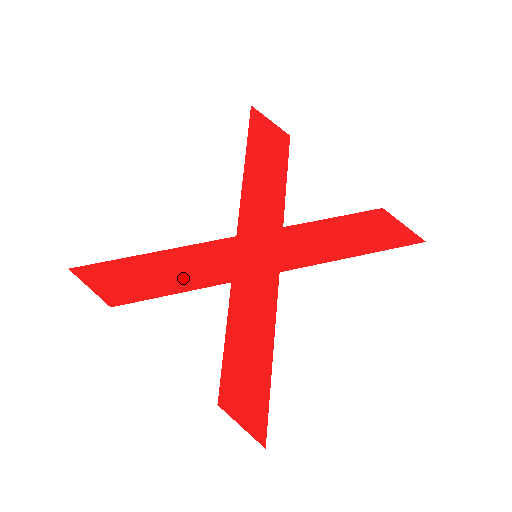
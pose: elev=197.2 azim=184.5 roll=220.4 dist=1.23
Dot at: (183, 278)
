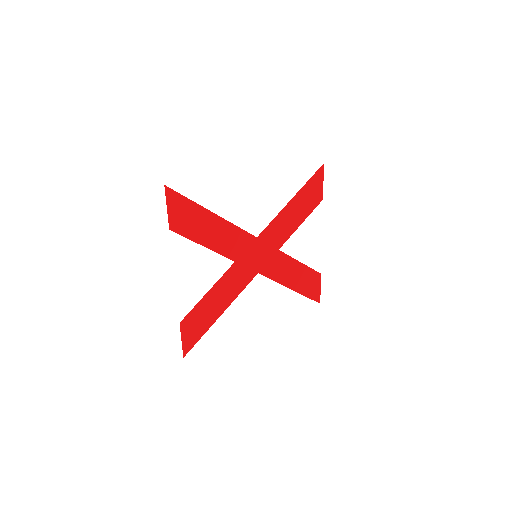
Dot at: (216, 241)
